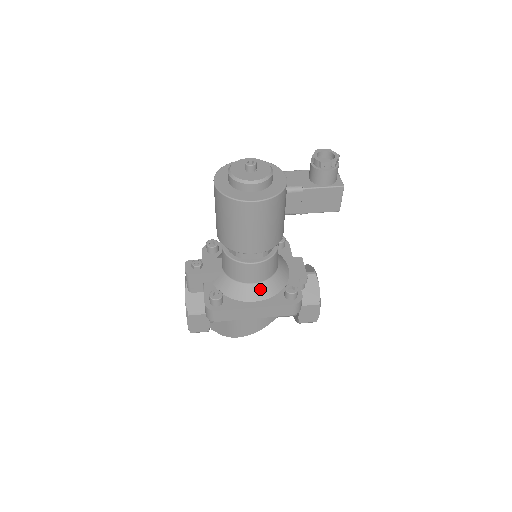
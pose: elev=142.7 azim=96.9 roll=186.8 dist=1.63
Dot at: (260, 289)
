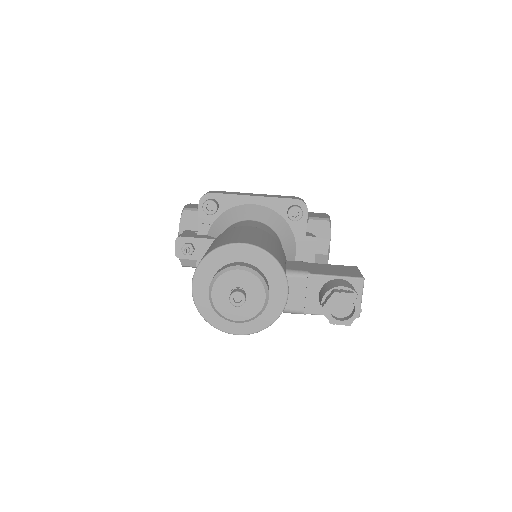
Dot at: occluded
